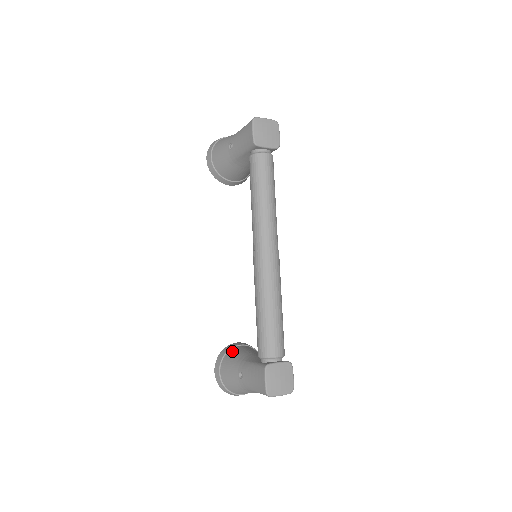
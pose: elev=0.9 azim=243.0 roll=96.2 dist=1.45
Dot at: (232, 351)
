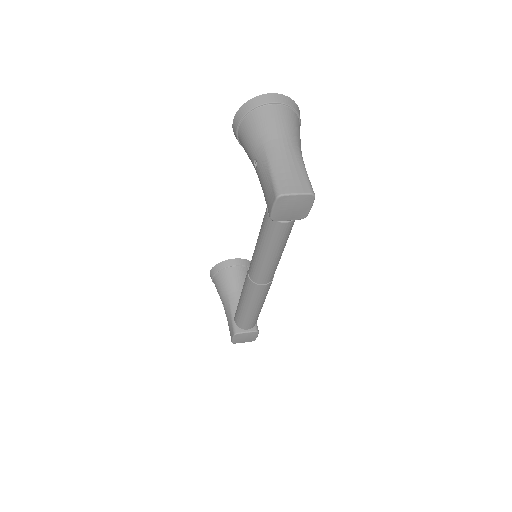
Dot at: (225, 273)
